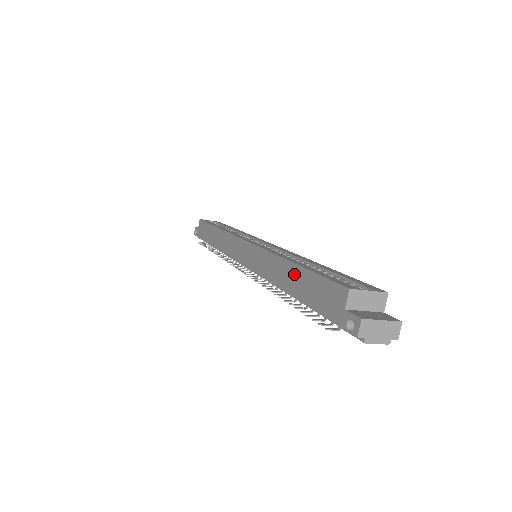
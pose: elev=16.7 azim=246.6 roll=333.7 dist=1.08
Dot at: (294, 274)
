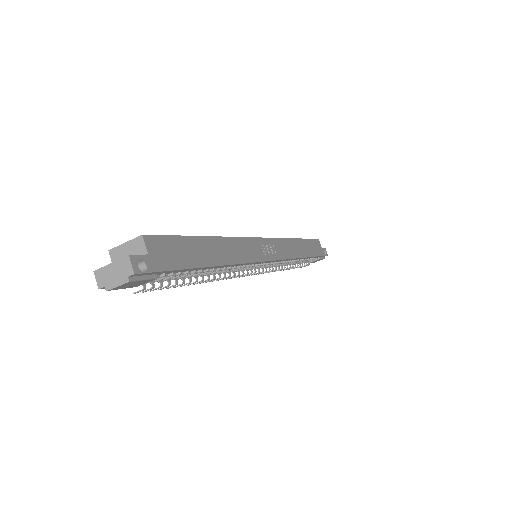
Dot at: occluded
